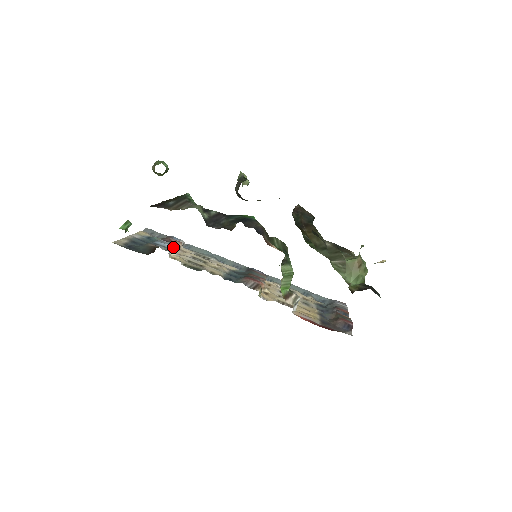
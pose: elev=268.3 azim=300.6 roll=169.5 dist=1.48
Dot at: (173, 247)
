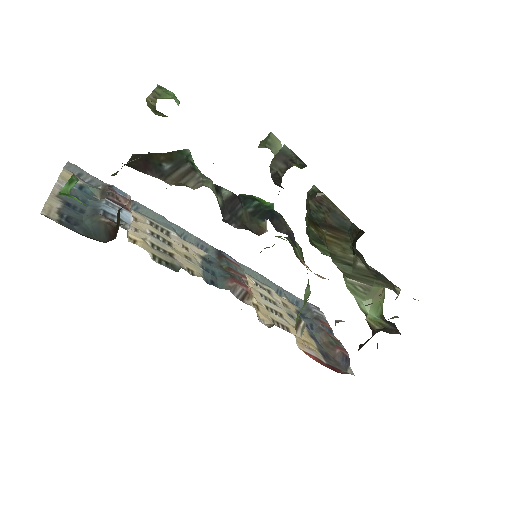
Dot at: (129, 218)
